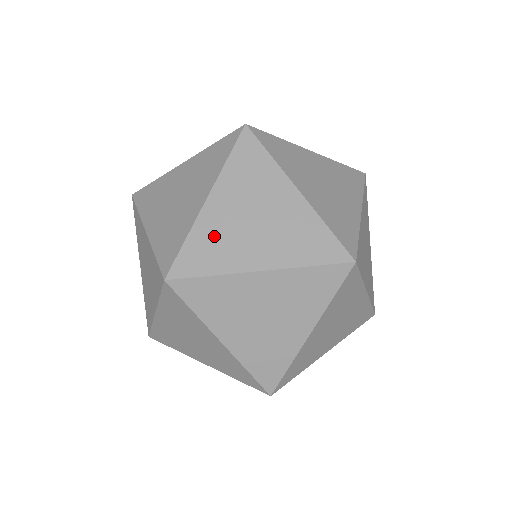
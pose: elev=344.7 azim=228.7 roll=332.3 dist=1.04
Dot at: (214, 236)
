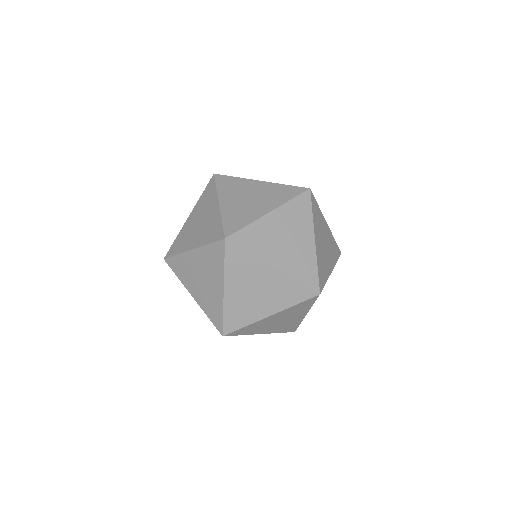
Dot at: (262, 234)
